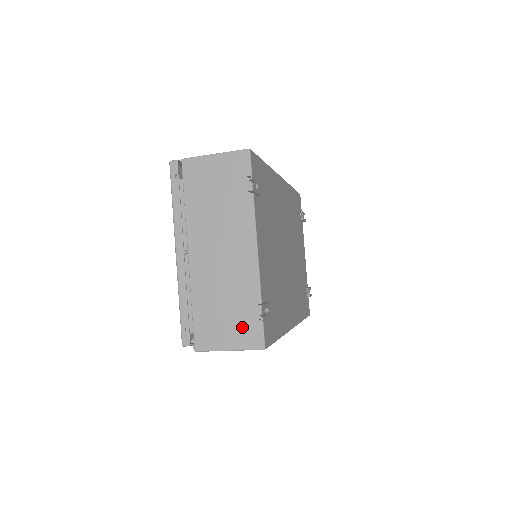
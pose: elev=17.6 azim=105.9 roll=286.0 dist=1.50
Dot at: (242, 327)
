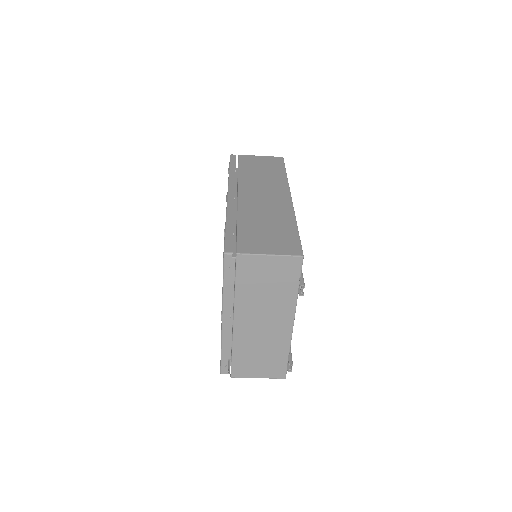
Dot at: (271, 367)
